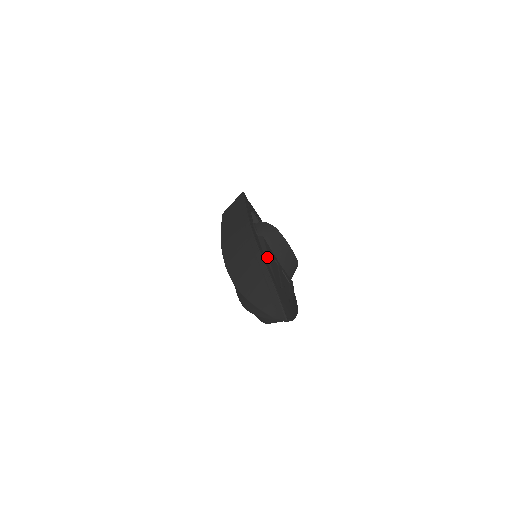
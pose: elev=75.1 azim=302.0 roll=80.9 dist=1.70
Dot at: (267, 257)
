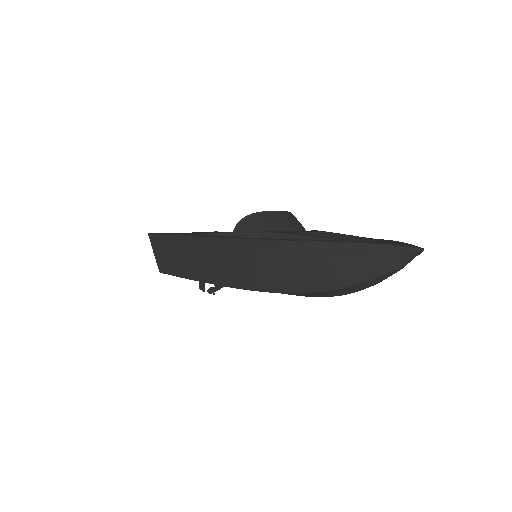
Dot at: (308, 238)
